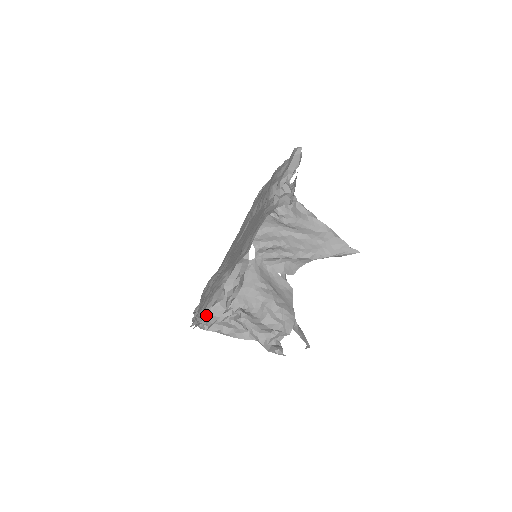
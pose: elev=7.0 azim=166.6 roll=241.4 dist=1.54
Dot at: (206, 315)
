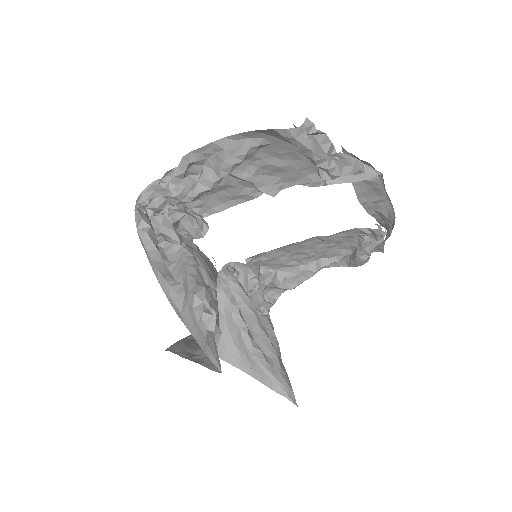
Dot at: occluded
